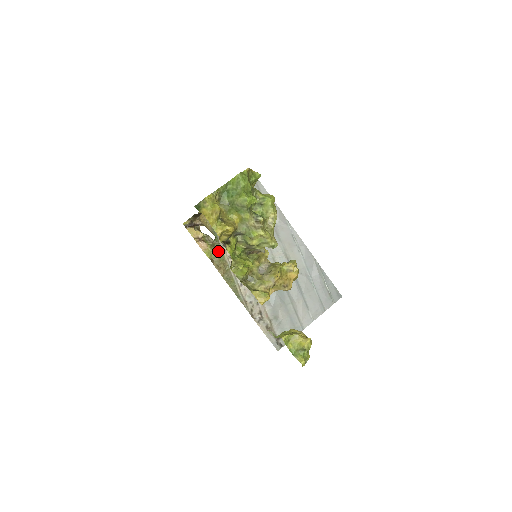
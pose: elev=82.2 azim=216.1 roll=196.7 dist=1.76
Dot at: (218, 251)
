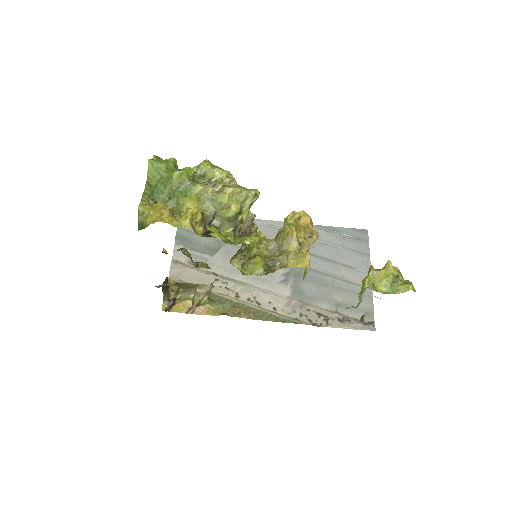
Dot at: (221, 302)
